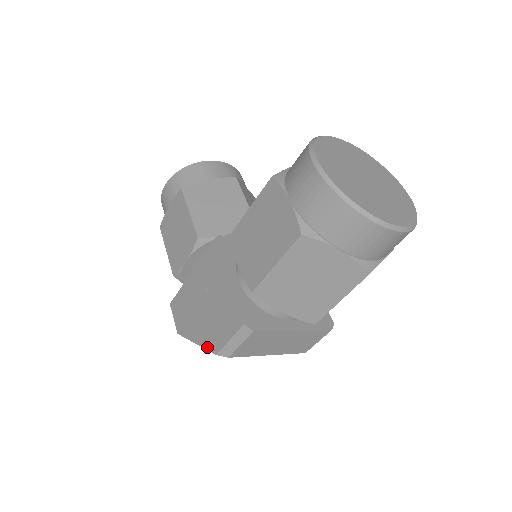
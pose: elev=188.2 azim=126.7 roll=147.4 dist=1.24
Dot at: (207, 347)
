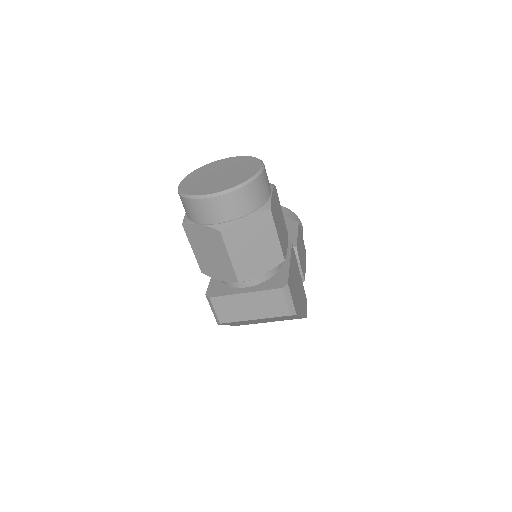
Dot at: occluded
